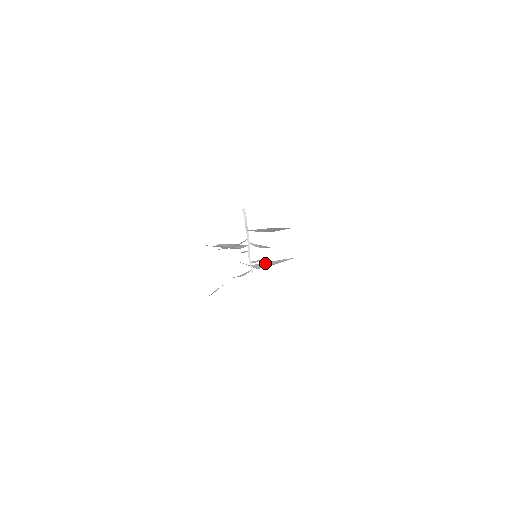
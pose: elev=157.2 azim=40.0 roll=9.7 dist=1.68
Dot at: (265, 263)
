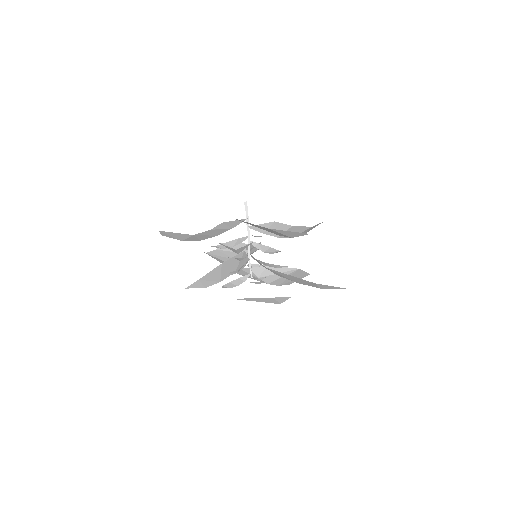
Dot at: occluded
